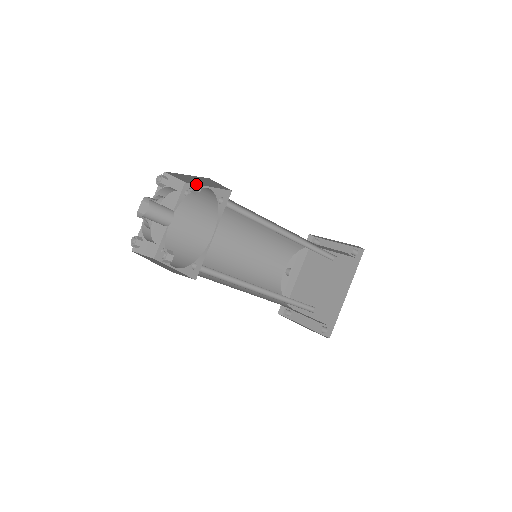
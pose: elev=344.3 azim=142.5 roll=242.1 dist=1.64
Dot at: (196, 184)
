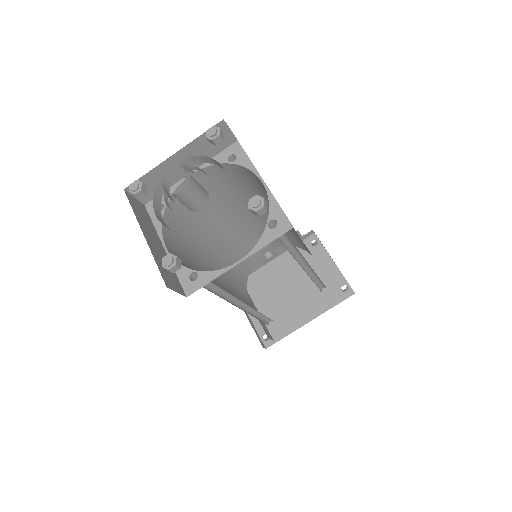
Dot at: (263, 207)
